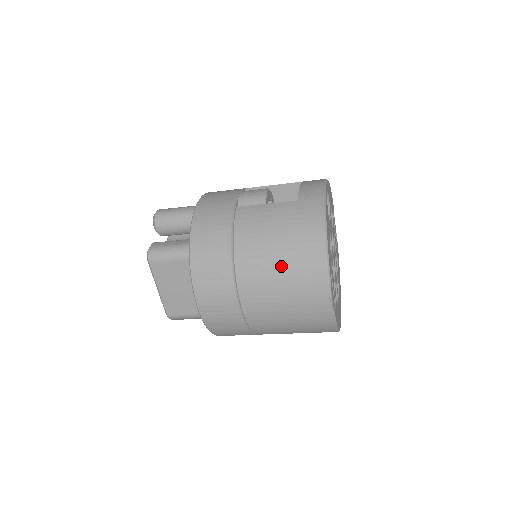
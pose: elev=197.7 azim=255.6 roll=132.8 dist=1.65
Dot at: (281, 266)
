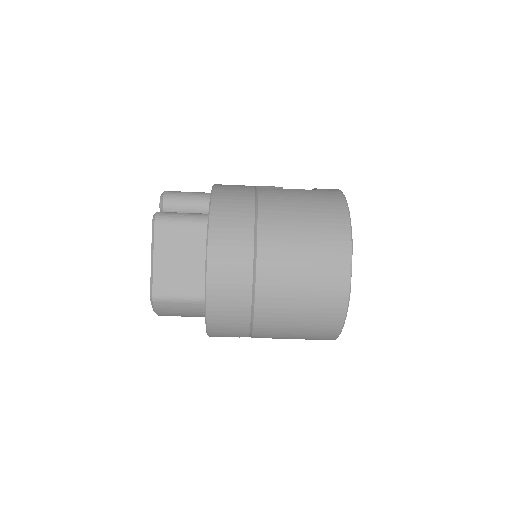
Dot at: (305, 230)
